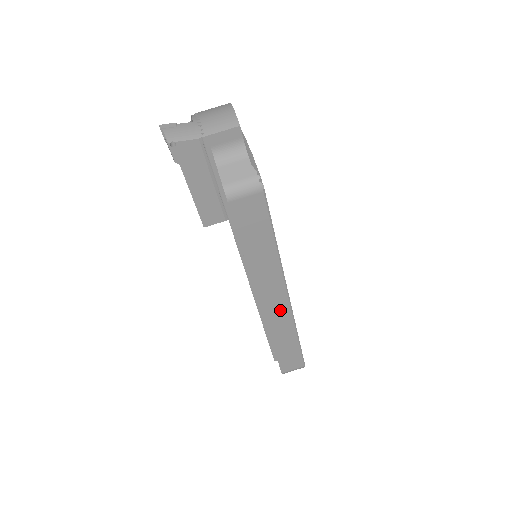
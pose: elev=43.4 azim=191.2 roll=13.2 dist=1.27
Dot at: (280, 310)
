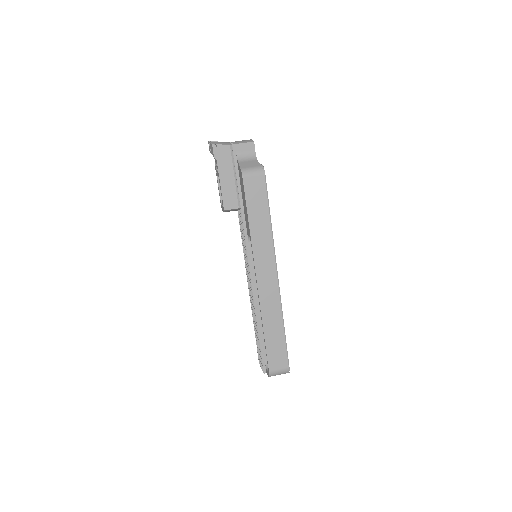
Dot at: (271, 288)
